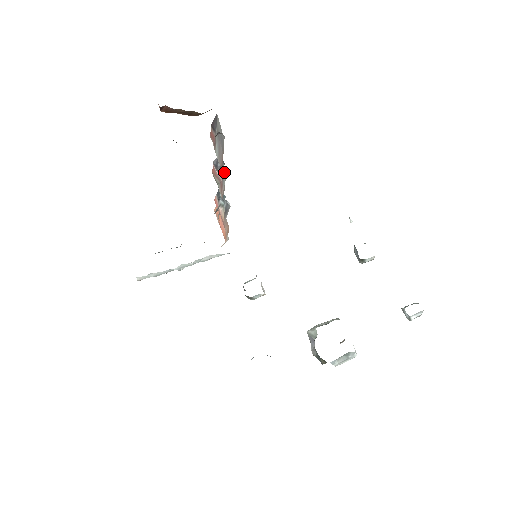
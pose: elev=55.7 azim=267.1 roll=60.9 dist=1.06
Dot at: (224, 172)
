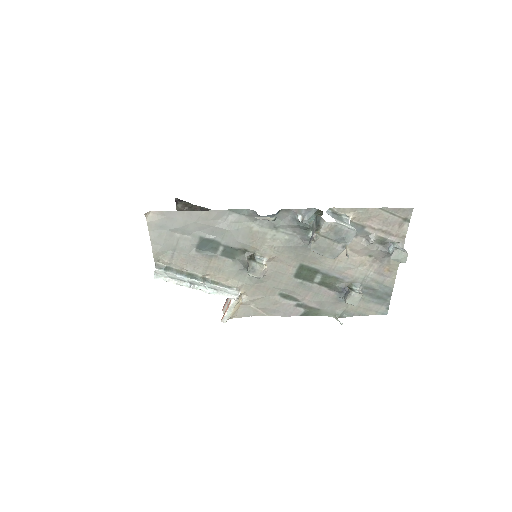
Dot at: occluded
